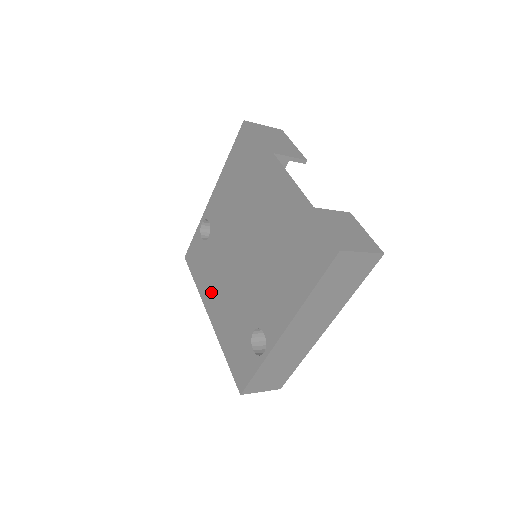
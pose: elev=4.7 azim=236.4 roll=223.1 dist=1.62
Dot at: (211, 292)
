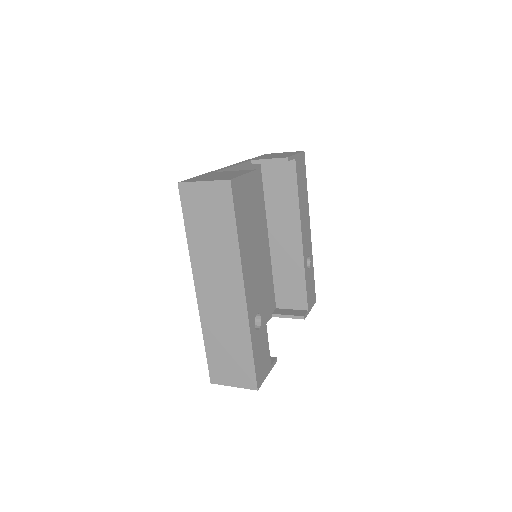
Dot at: occluded
